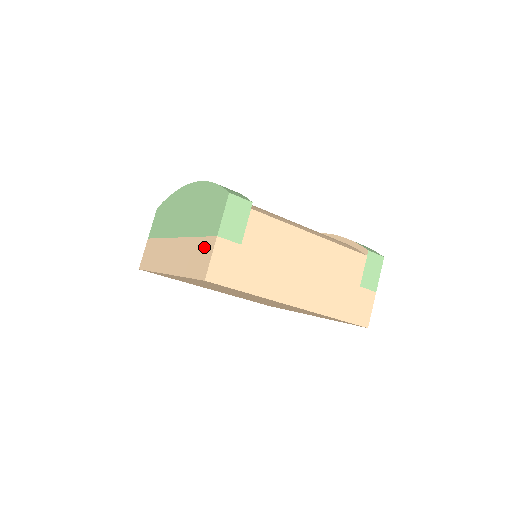
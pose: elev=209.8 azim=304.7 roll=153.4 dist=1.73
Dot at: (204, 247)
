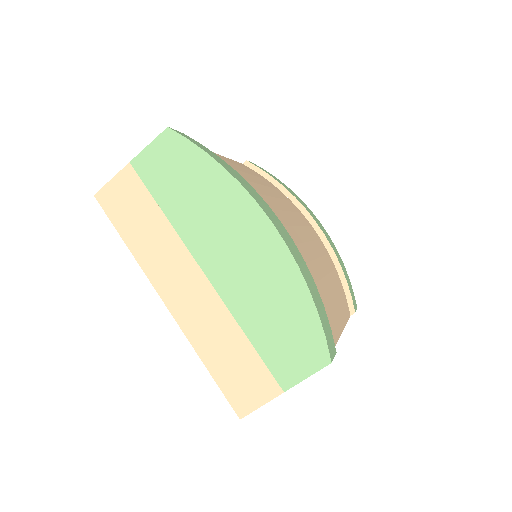
Dot at: (256, 375)
